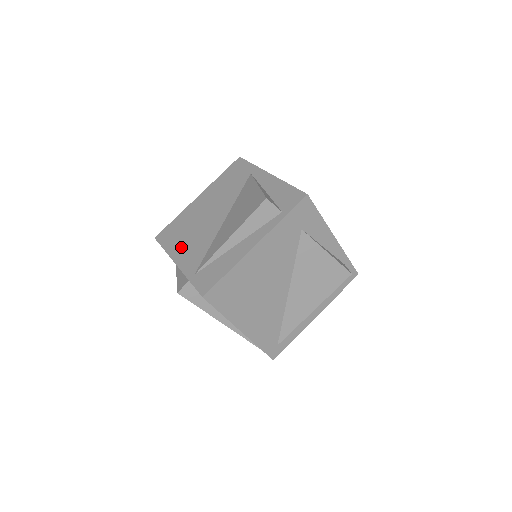
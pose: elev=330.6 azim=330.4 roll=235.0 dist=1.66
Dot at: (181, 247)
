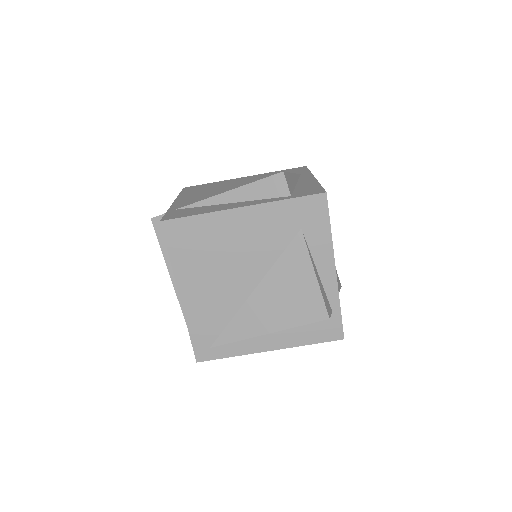
Dot at: (192, 195)
